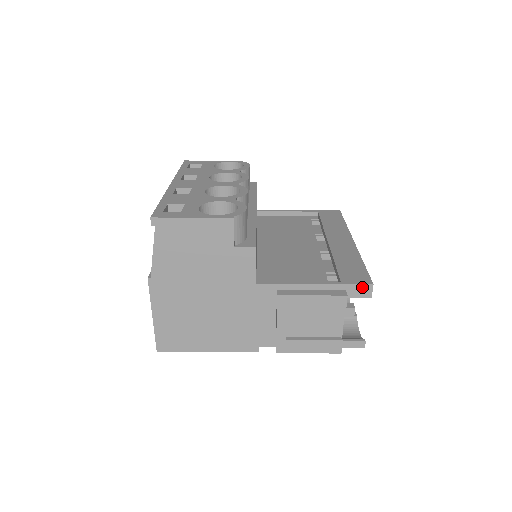
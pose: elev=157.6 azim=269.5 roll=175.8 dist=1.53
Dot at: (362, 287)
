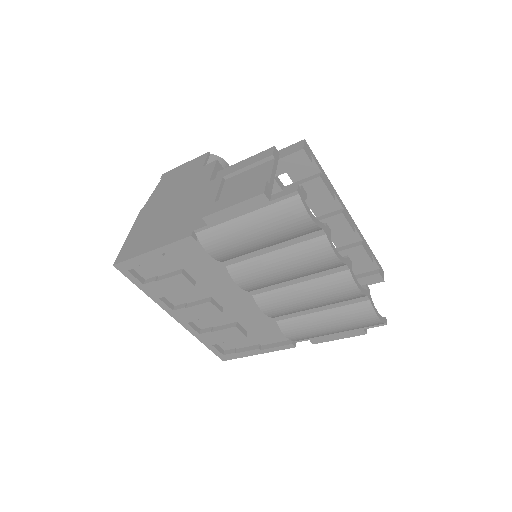
Dot at: (294, 146)
